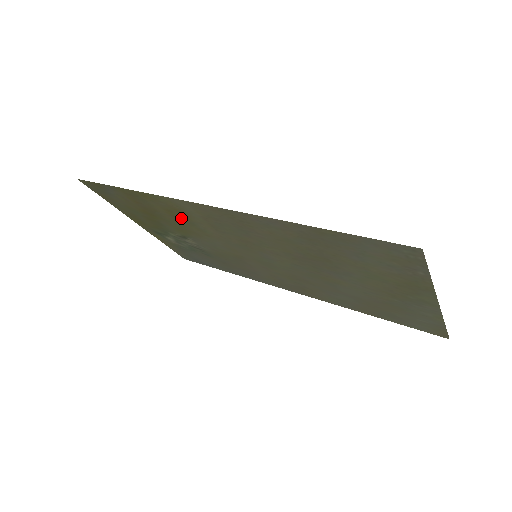
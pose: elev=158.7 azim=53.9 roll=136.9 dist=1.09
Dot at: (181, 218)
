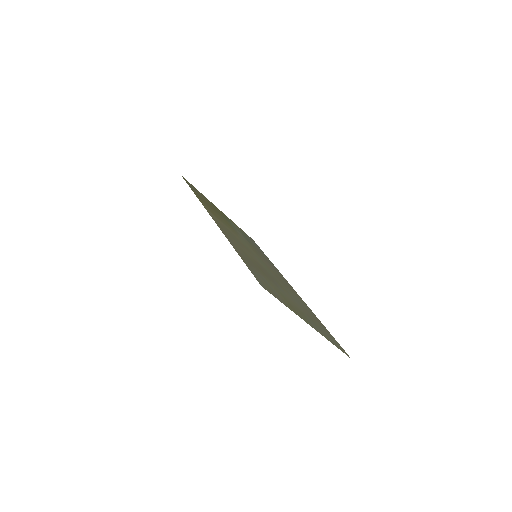
Dot at: (219, 218)
